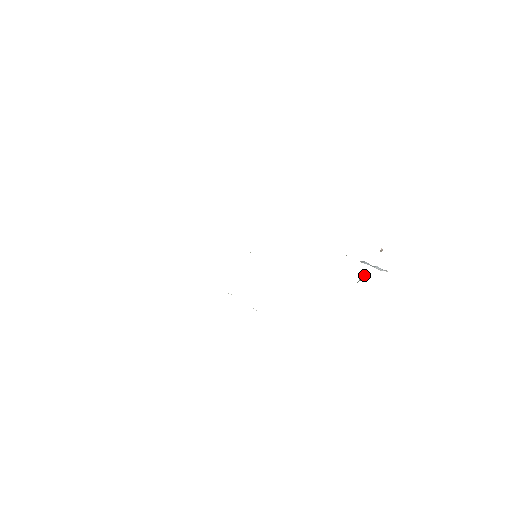
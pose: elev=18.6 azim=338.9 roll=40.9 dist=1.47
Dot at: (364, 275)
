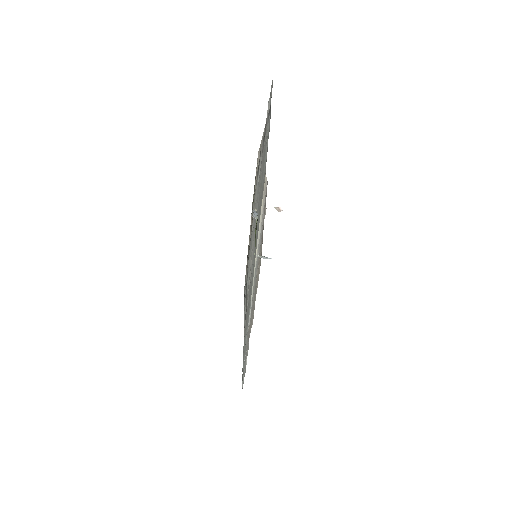
Dot at: occluded
